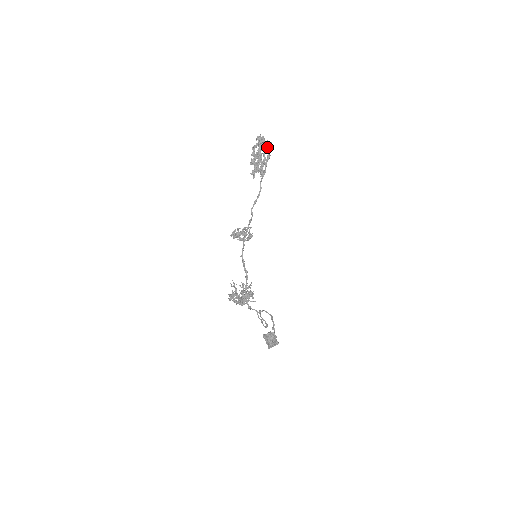
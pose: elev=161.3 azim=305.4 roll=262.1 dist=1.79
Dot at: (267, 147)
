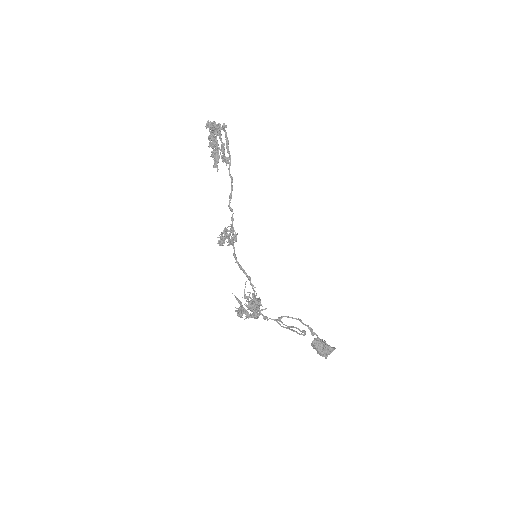
Dot at: (220, 130)
